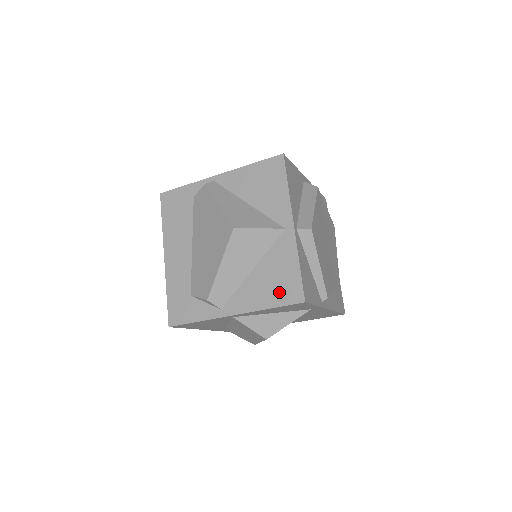
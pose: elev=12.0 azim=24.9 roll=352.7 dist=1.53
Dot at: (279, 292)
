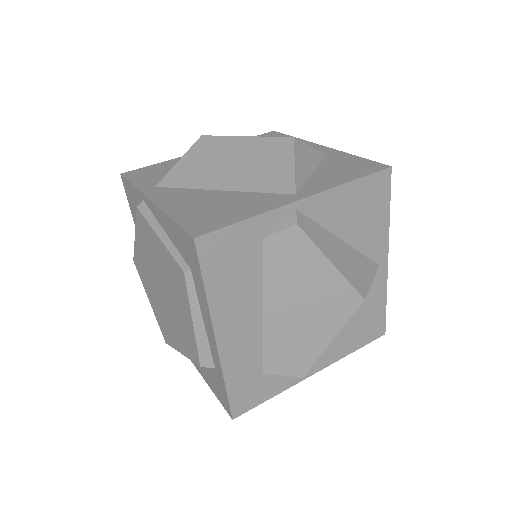
Dot at: (365, 333)
